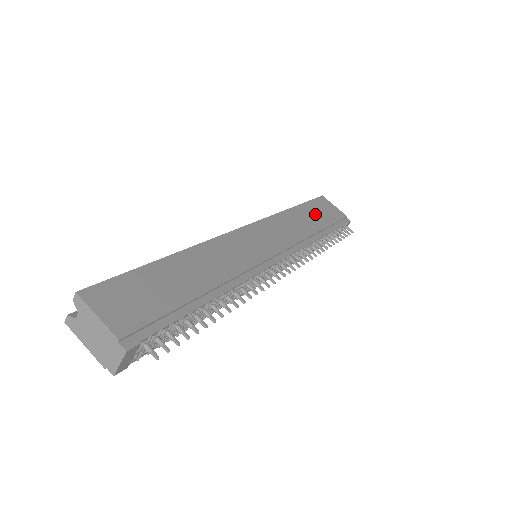
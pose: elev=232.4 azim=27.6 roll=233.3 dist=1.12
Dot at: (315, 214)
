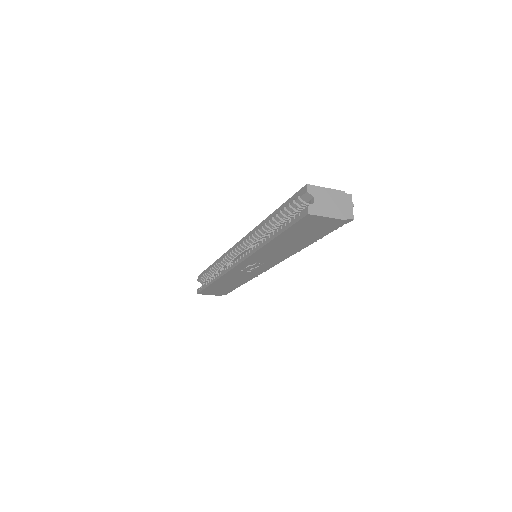
Dot at: occluded
